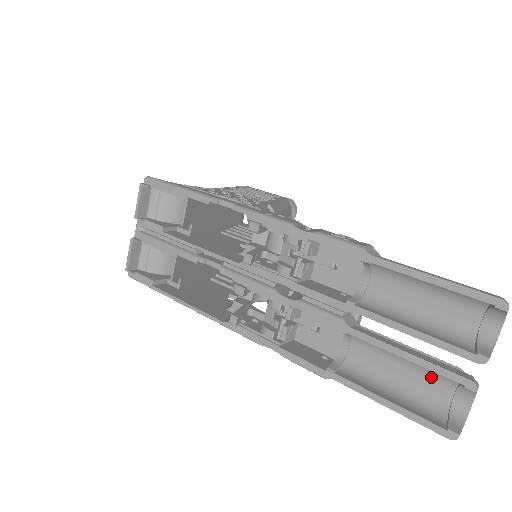
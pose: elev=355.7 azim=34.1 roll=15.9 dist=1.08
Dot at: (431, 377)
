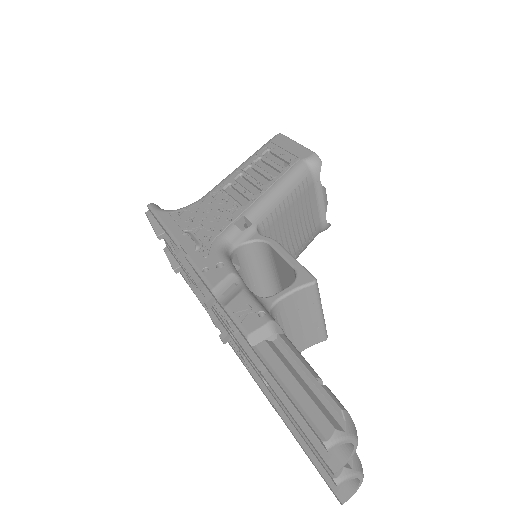
Dot at: occluded
